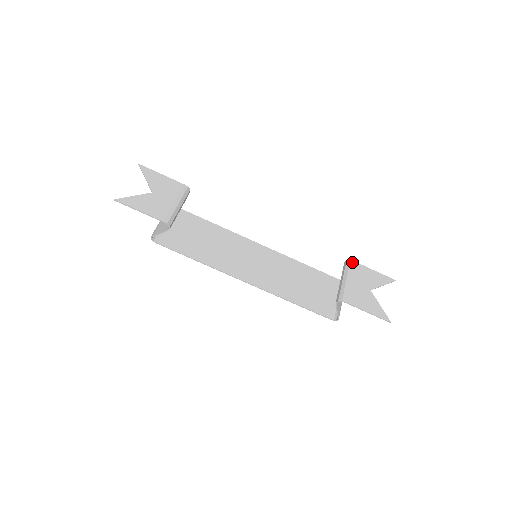
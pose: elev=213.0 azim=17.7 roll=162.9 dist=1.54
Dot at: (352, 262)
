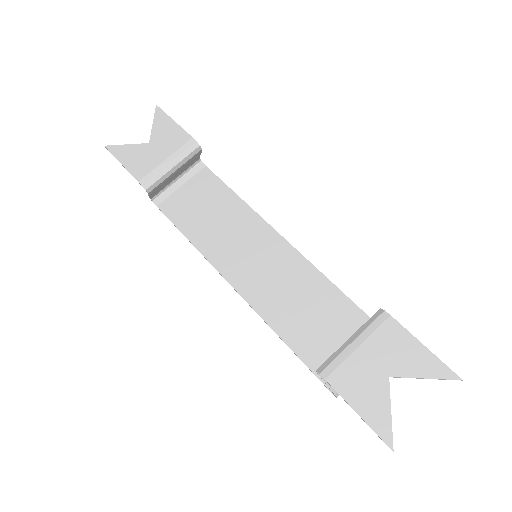
Dot at: (385, 315)
